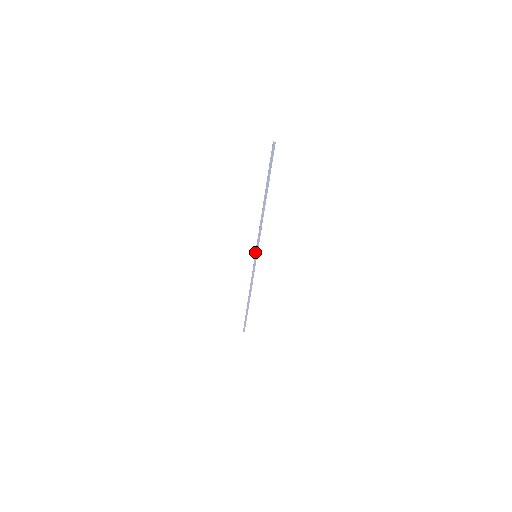
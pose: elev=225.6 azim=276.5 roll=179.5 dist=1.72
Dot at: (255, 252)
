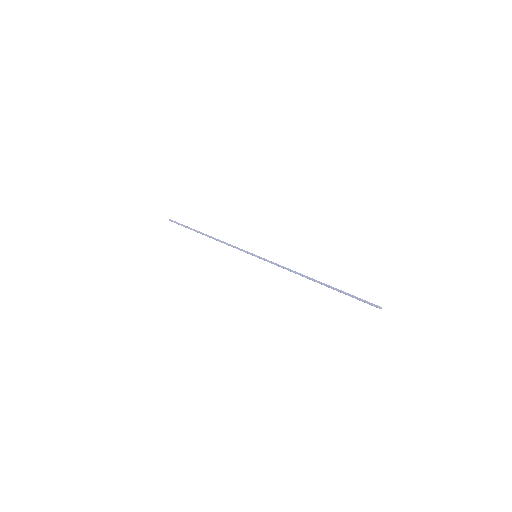
Dot at: (259, 256)
